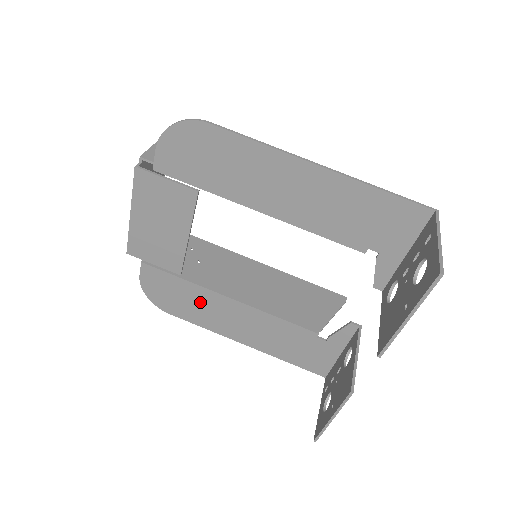
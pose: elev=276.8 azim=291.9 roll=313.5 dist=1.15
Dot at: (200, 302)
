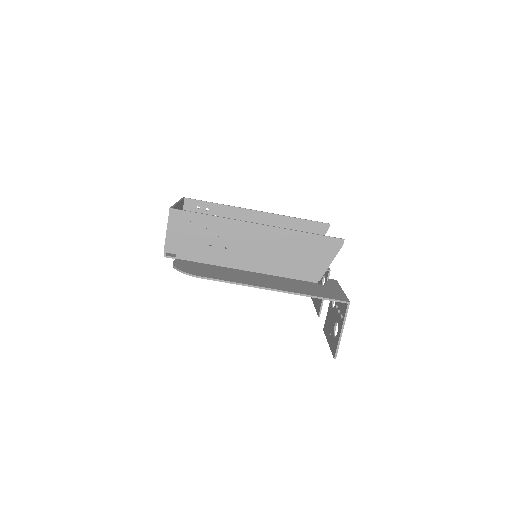
Dot at: occluded
